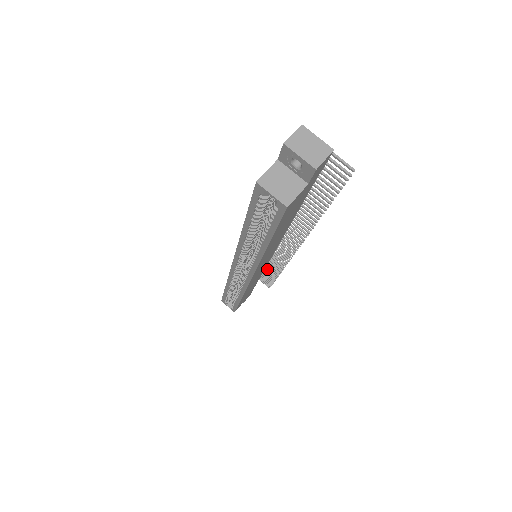
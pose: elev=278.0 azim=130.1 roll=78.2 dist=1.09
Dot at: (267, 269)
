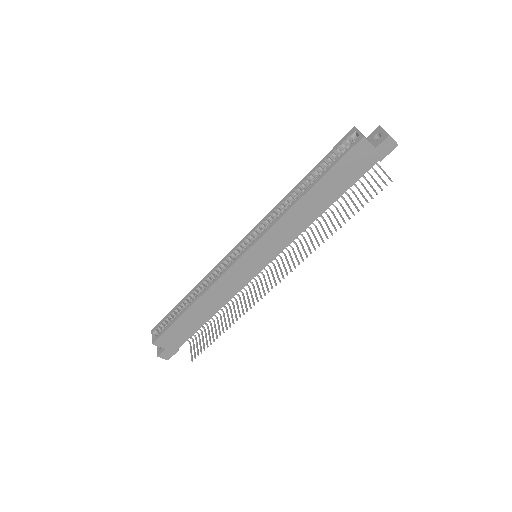
Dot at: (219, 326)
